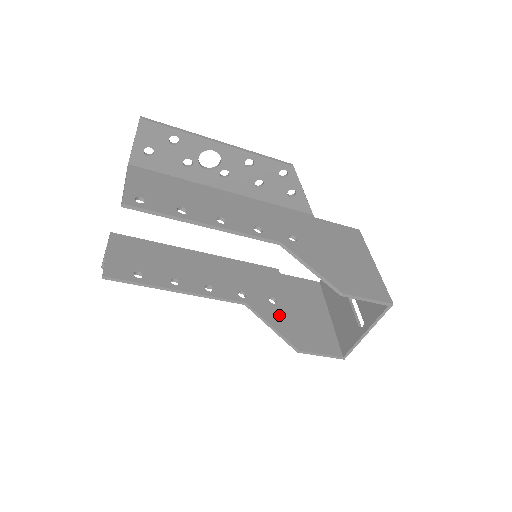
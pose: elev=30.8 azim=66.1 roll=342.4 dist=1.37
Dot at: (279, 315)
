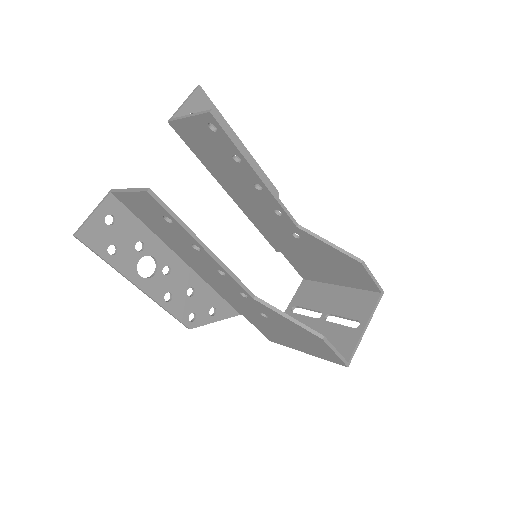
Dot at: occluded
